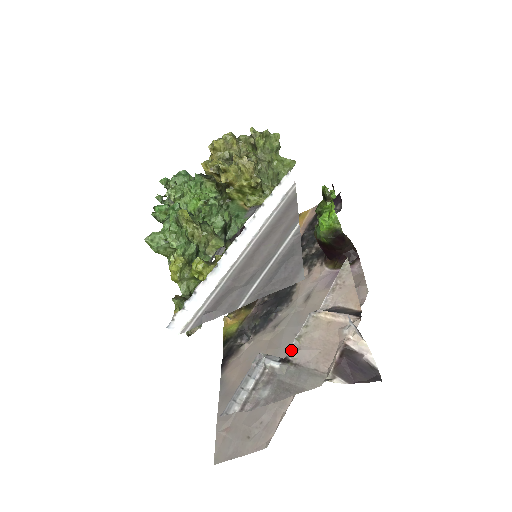
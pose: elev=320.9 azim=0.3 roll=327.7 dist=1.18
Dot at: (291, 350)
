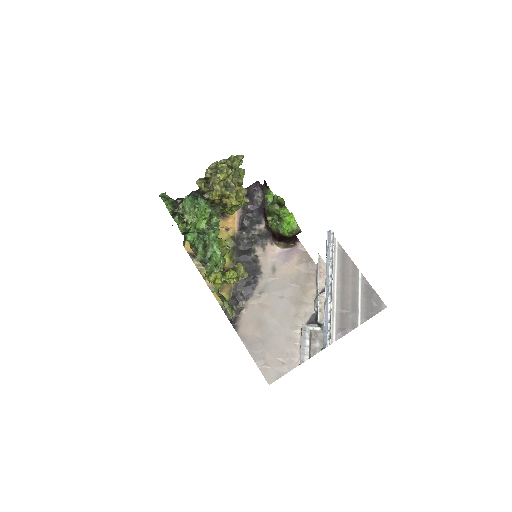
Dot at: (319, 318)
